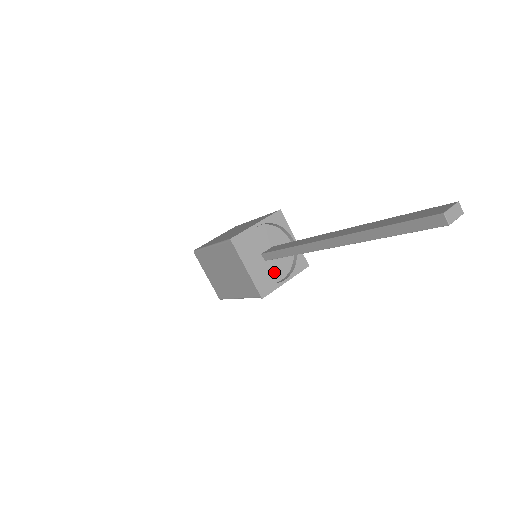
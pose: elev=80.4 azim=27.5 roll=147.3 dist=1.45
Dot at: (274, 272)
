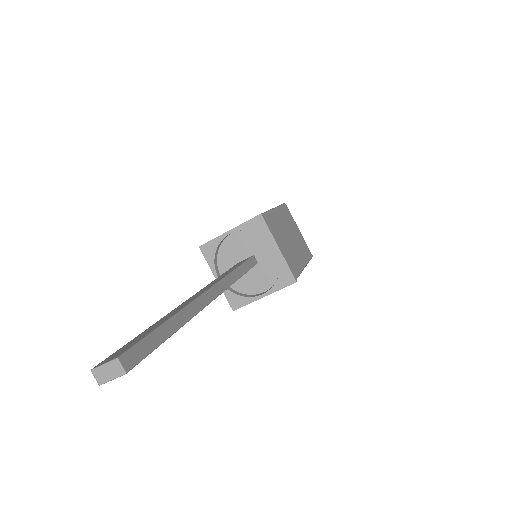
Dot at: (254, 283)
